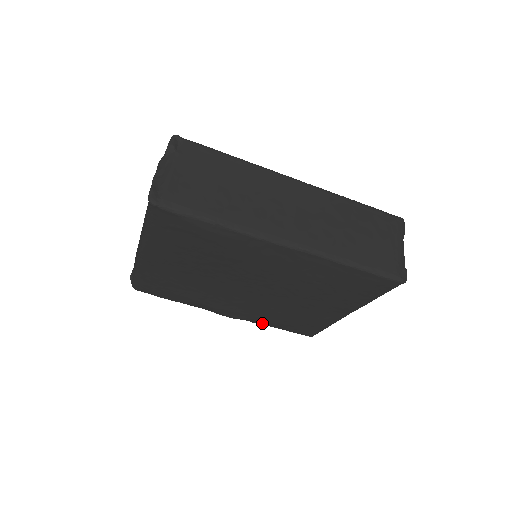
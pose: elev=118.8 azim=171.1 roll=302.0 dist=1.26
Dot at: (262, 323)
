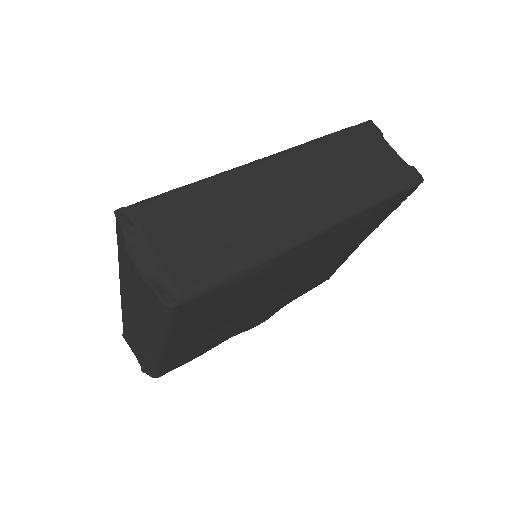
Dot at: occluded
